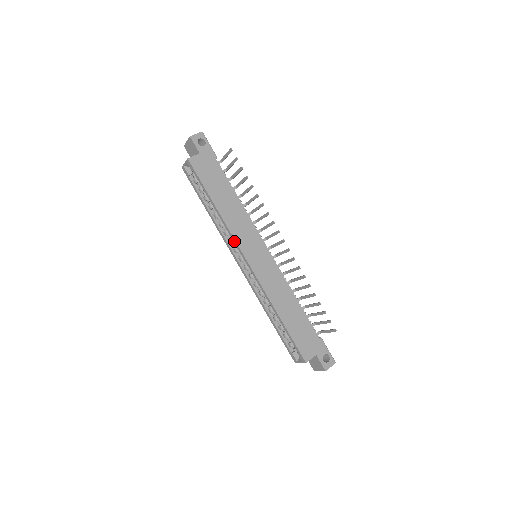
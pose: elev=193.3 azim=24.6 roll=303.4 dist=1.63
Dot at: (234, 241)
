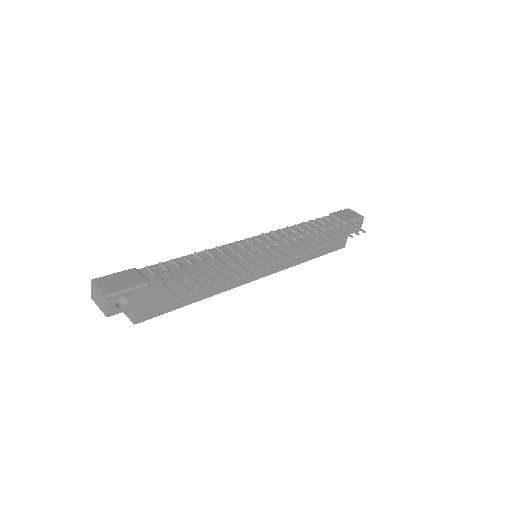
Dot at: (237, 285)
